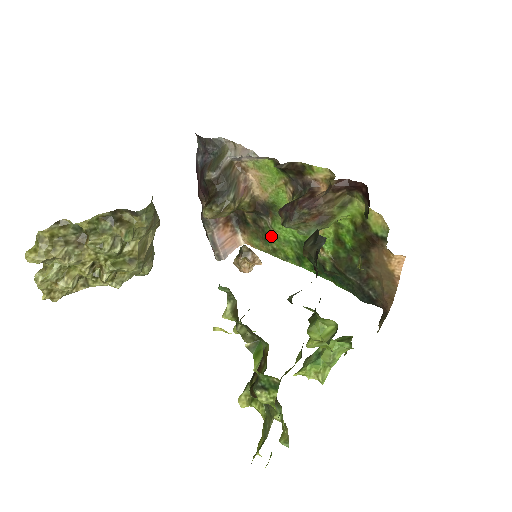
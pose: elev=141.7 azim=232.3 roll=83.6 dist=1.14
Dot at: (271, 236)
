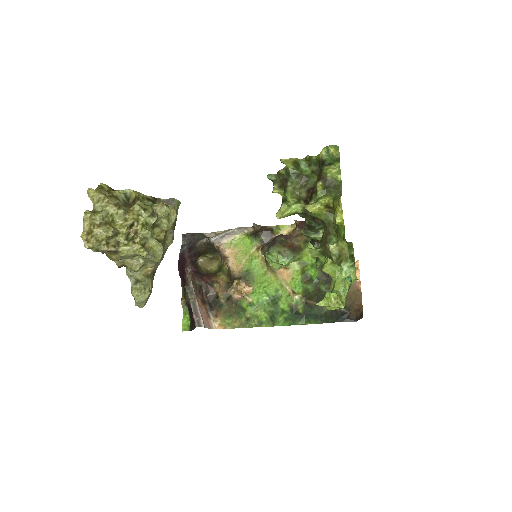
Dot at: (245, 306)
